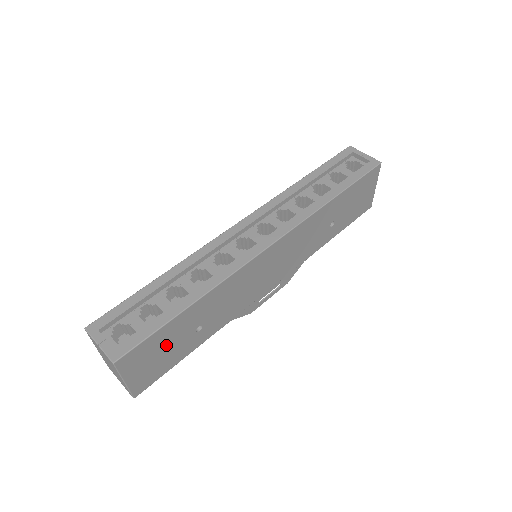
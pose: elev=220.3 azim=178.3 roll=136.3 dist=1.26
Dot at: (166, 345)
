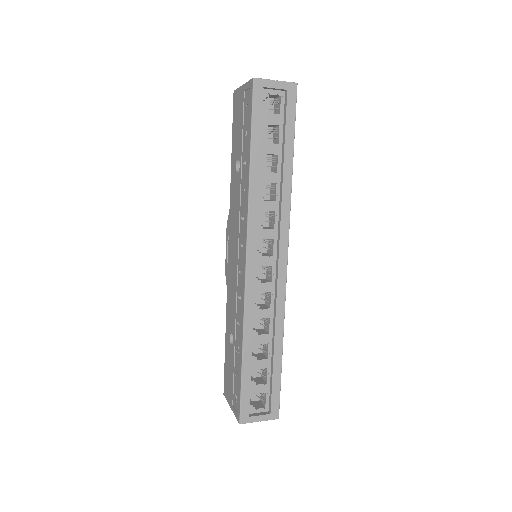
Dot at: occluded
